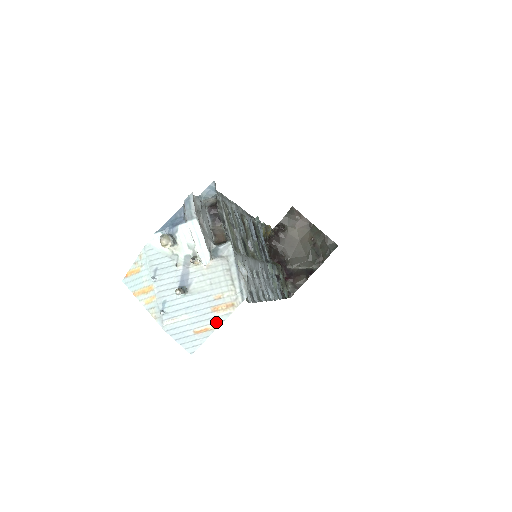
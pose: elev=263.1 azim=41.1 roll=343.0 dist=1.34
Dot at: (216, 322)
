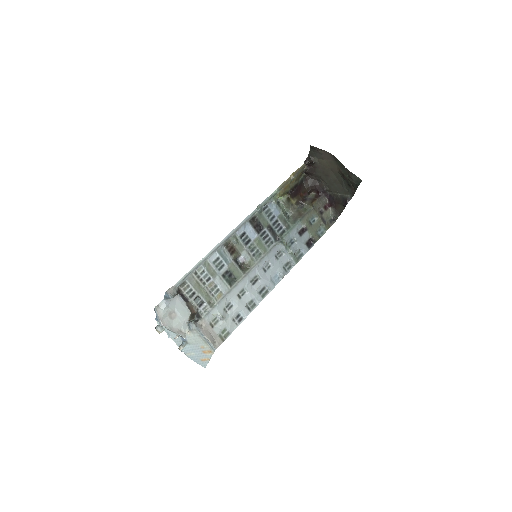
Dot at: (208, 357)
